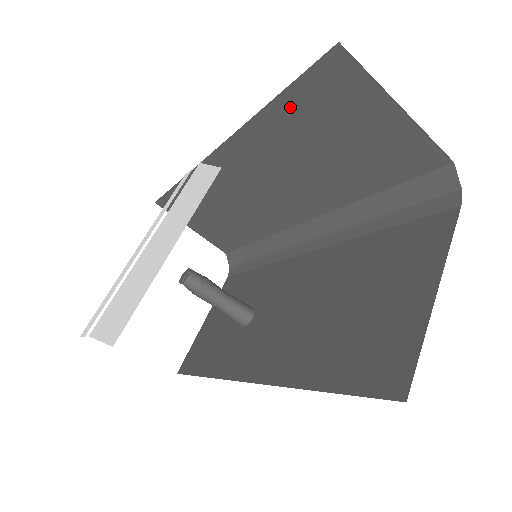
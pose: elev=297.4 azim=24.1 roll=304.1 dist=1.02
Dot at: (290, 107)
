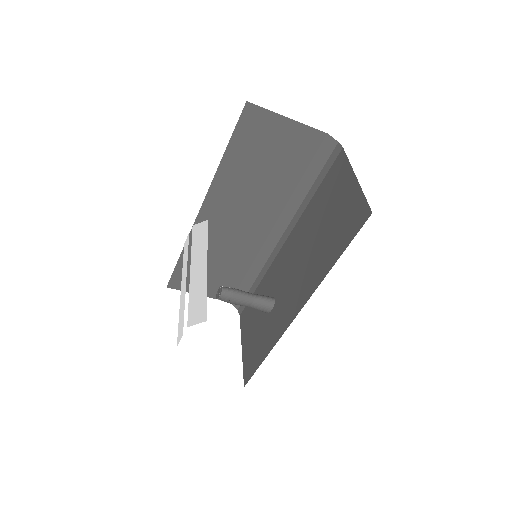
Dot at: (235, 150)
